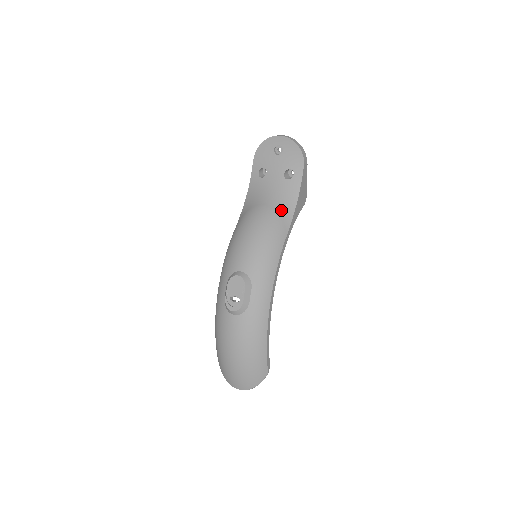
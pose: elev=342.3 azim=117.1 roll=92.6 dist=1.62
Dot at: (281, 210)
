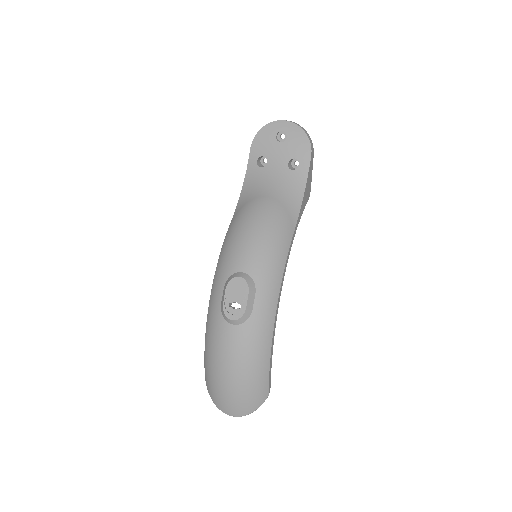
Dot at: (286, 203)
